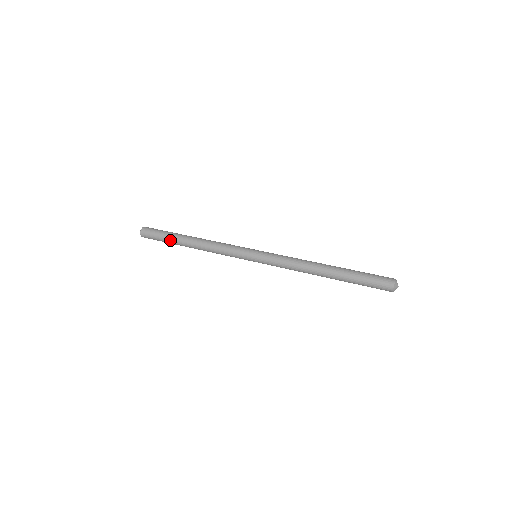
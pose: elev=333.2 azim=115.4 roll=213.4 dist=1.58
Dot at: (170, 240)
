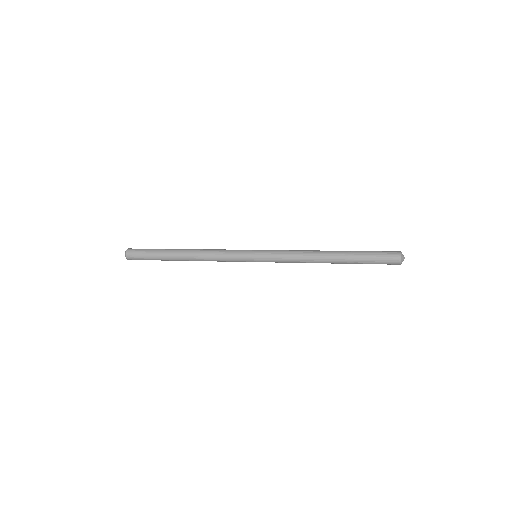
Dot at: (160, 254)
